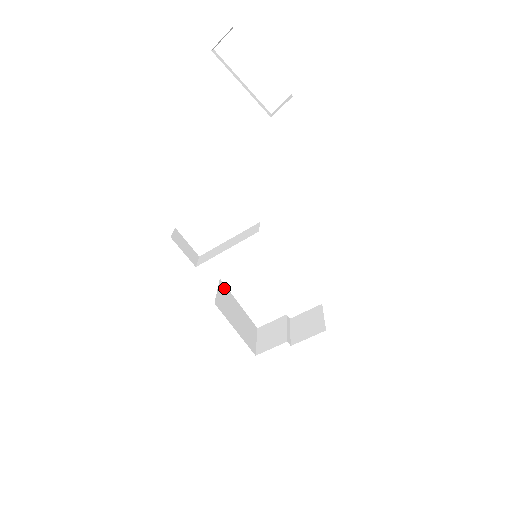
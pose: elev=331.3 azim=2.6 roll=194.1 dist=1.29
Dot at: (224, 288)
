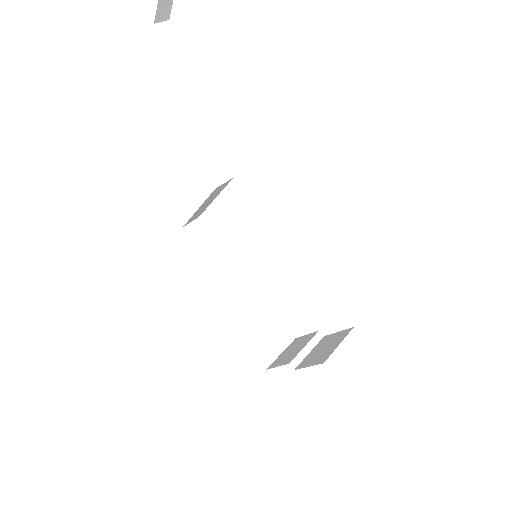
Dot at: (249, 286)
